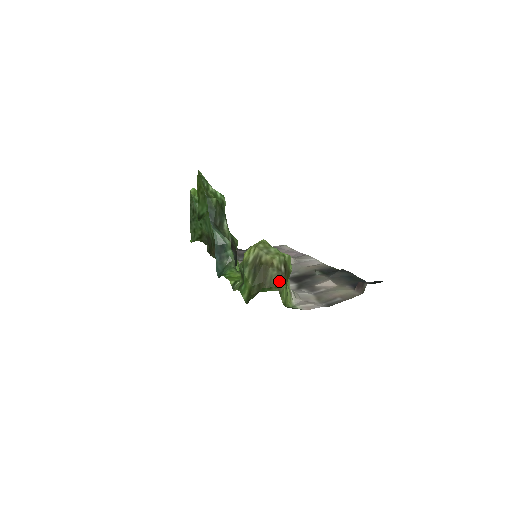
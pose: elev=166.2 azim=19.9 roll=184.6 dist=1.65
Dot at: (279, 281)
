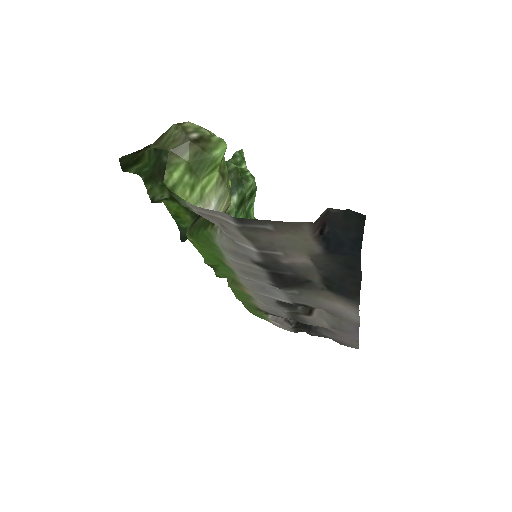
Dot at: (176, 146)
